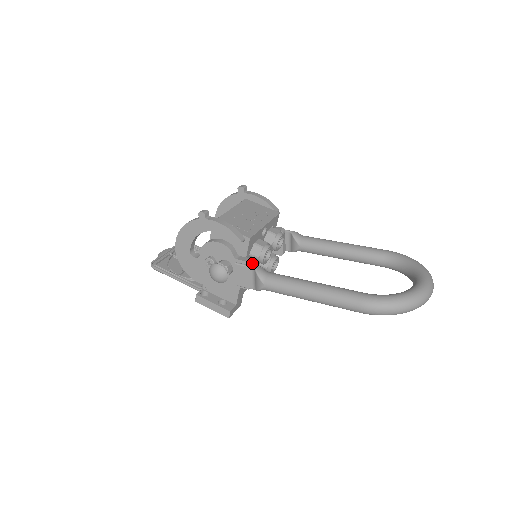
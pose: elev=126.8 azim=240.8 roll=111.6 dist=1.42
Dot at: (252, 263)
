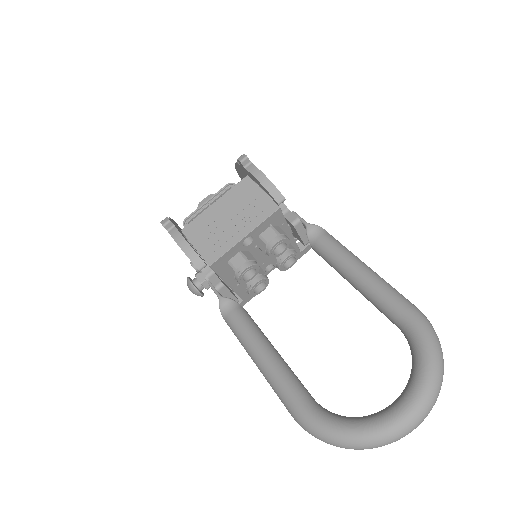
Dot at: (224, 287)
